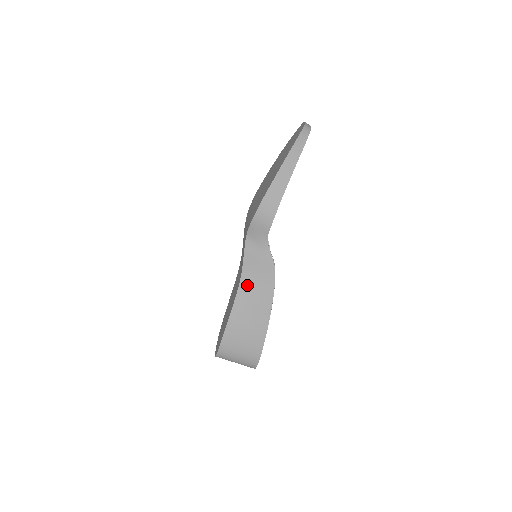
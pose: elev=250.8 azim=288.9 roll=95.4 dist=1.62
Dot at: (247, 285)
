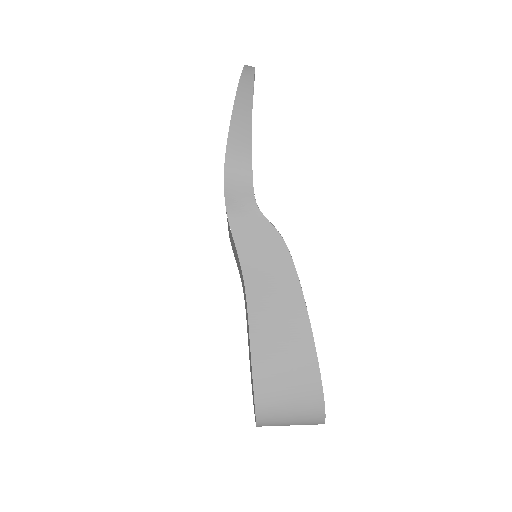
Dot at: (256, 283)
